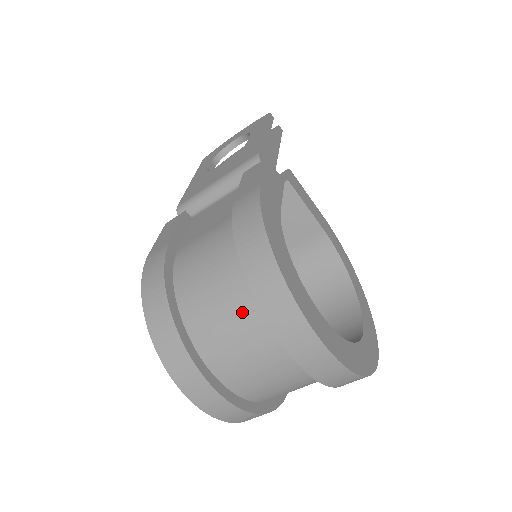
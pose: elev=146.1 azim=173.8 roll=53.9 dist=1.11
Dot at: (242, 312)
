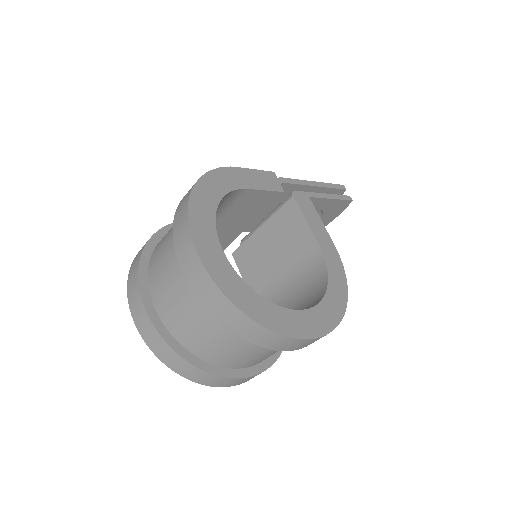
Dot at: occluded
